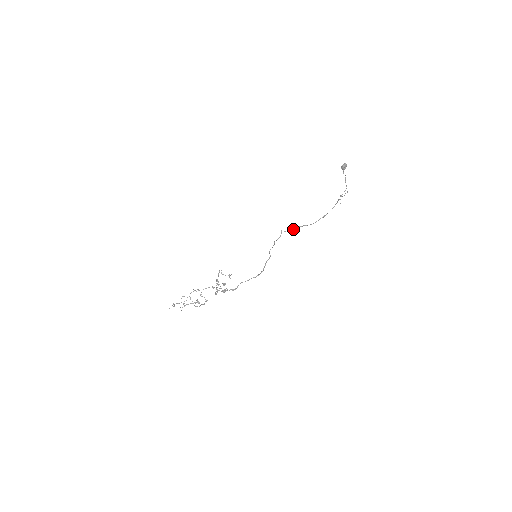
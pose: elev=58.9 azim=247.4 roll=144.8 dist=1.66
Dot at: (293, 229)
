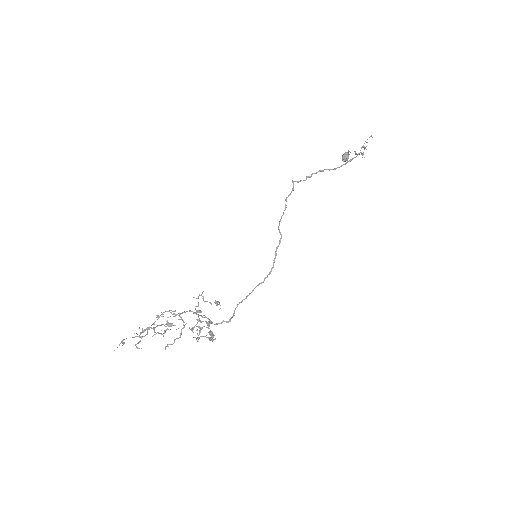
Dot at: occluded
